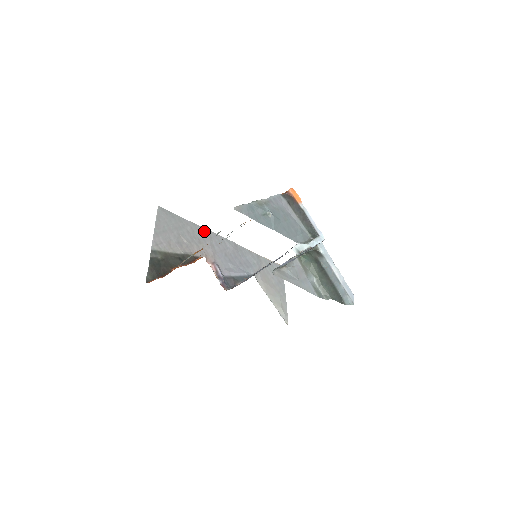
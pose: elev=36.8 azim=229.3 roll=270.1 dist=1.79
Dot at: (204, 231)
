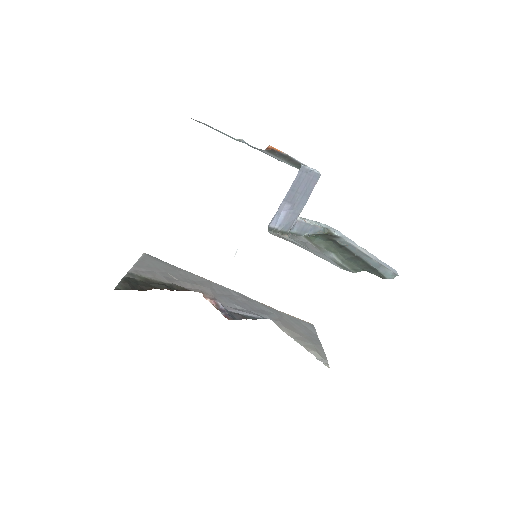
Dot at: (202, 279)
